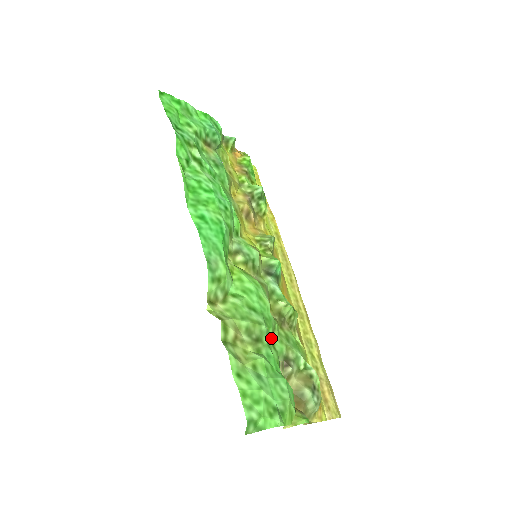
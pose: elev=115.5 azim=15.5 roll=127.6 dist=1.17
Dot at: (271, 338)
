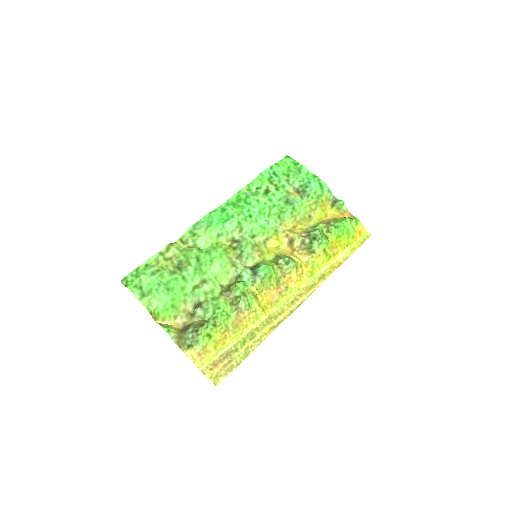
Dot at: (199, 284)
